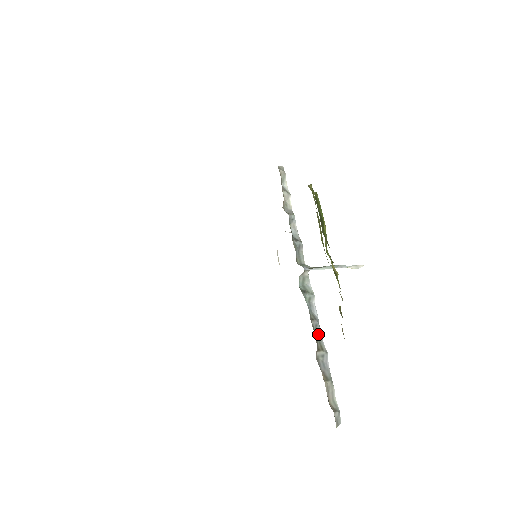
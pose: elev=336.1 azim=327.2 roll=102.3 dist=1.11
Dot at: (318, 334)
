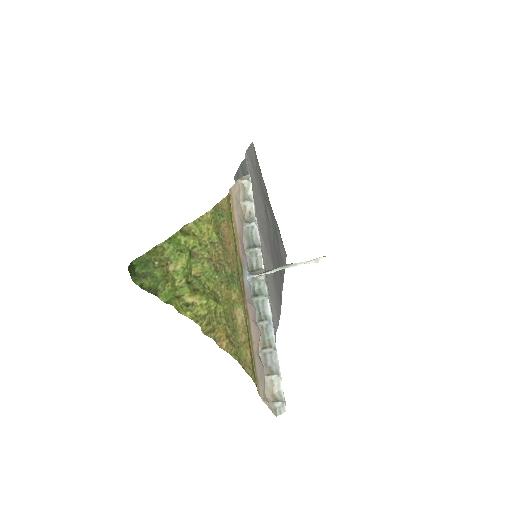
Dot at: (269, 333)
